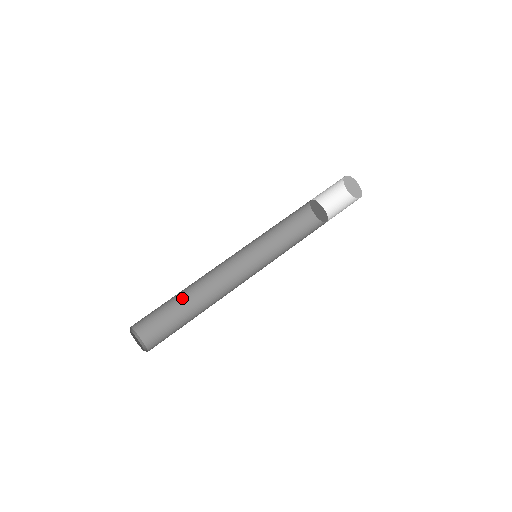
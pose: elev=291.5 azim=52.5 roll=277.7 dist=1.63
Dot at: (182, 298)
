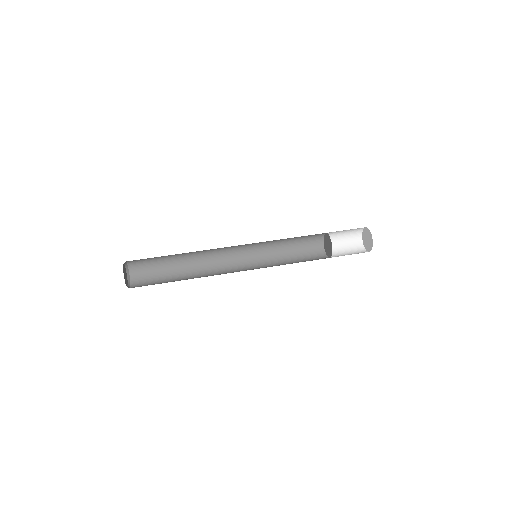
Dot at: (180, 268)
